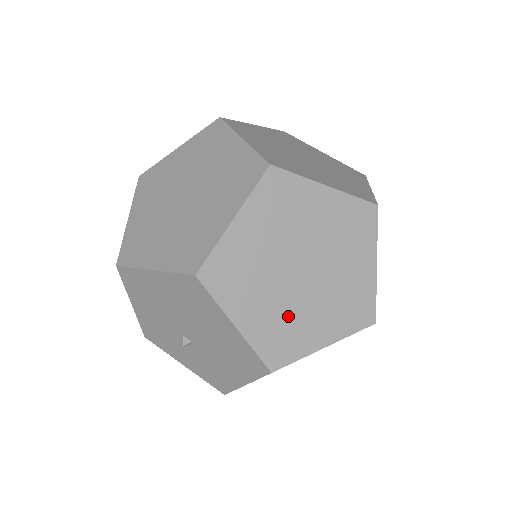
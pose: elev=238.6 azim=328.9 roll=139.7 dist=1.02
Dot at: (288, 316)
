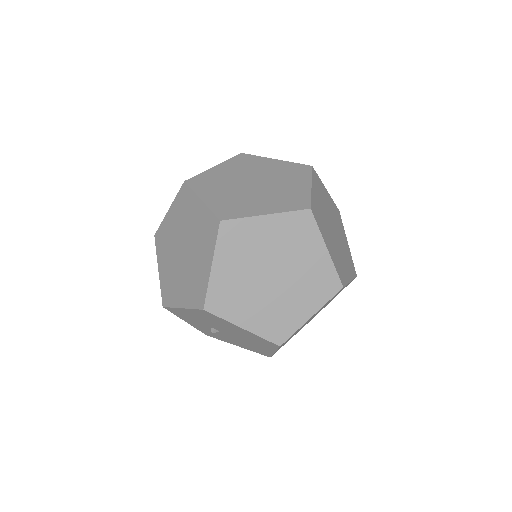
Dot at: occluded
